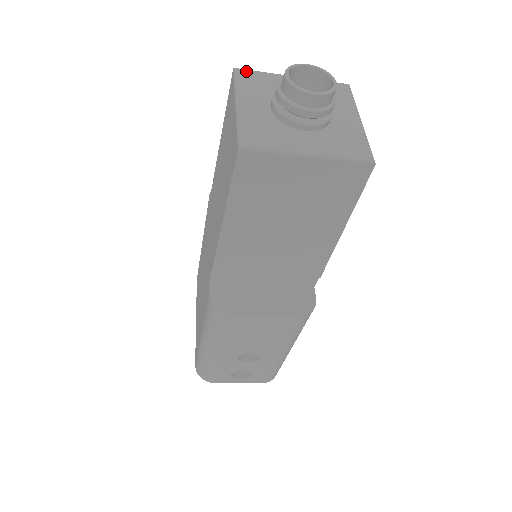
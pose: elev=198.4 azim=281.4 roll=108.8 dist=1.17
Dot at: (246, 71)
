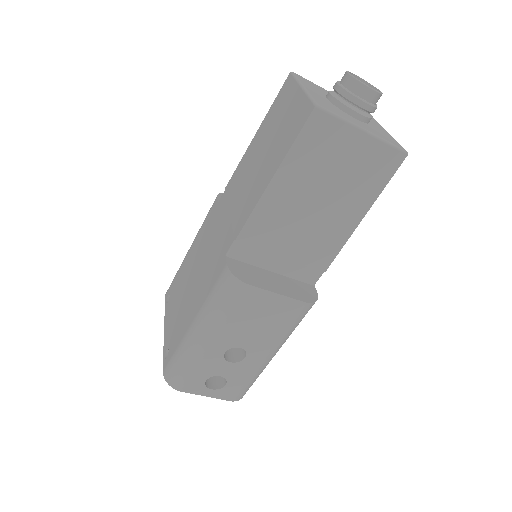
Dot at: (301, 76)
